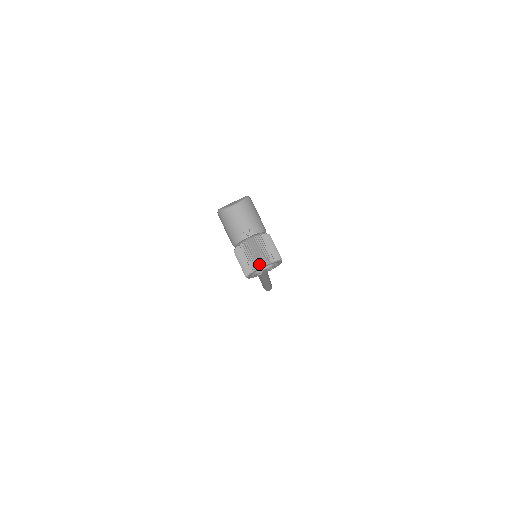
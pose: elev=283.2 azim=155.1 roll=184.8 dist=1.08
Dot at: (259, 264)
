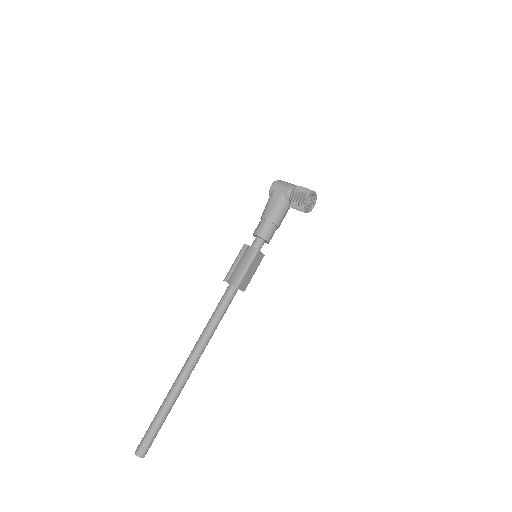
Dot at: (314, 191)
